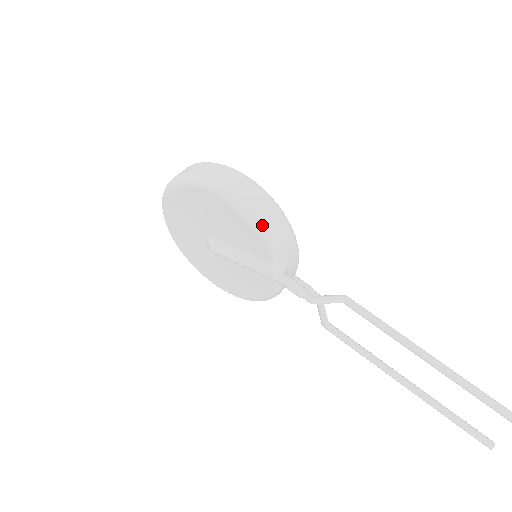
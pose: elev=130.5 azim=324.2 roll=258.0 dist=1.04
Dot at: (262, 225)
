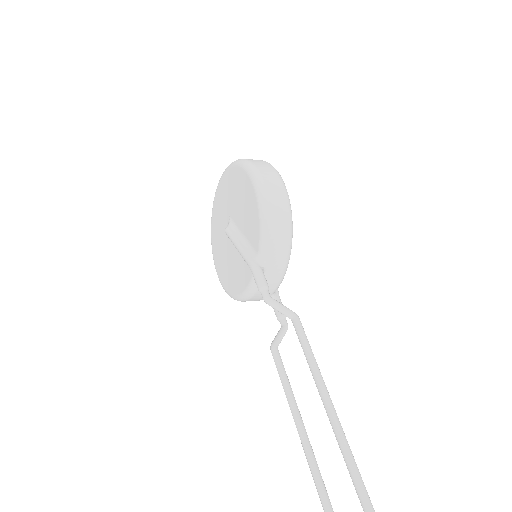
Dot at: (266, 214)
